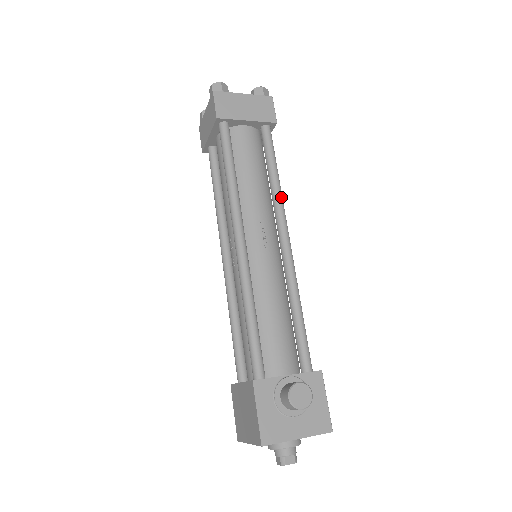
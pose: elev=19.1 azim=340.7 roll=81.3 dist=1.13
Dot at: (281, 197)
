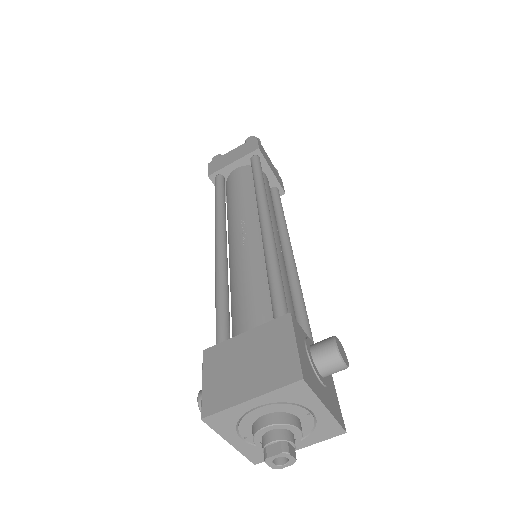
Dot at: occluded
